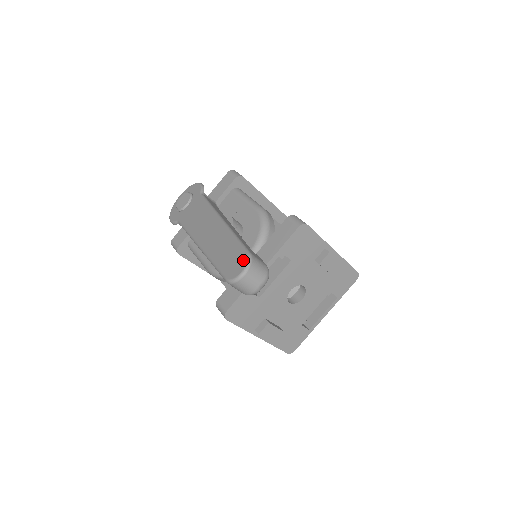
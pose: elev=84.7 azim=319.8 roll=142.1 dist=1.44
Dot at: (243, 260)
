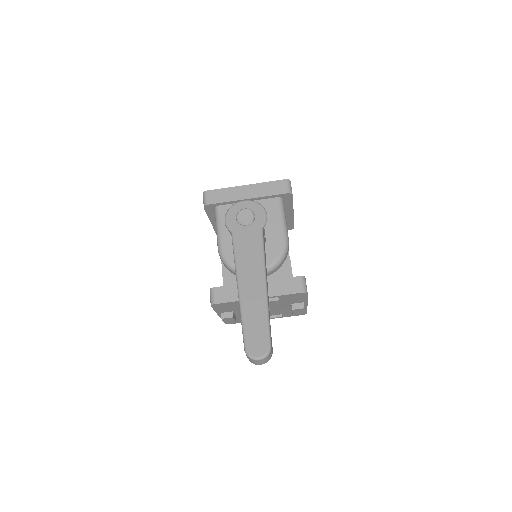
Dot at: (264, 348)
